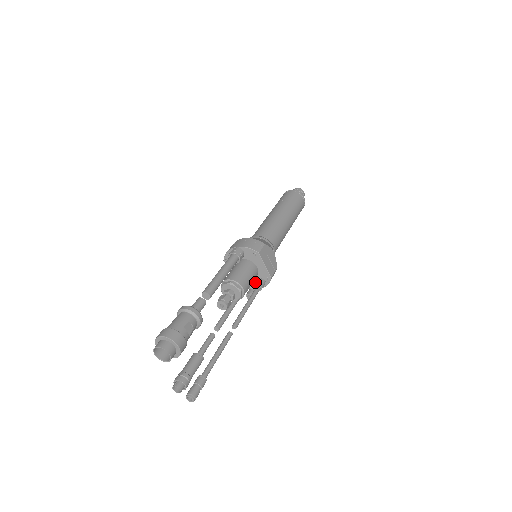
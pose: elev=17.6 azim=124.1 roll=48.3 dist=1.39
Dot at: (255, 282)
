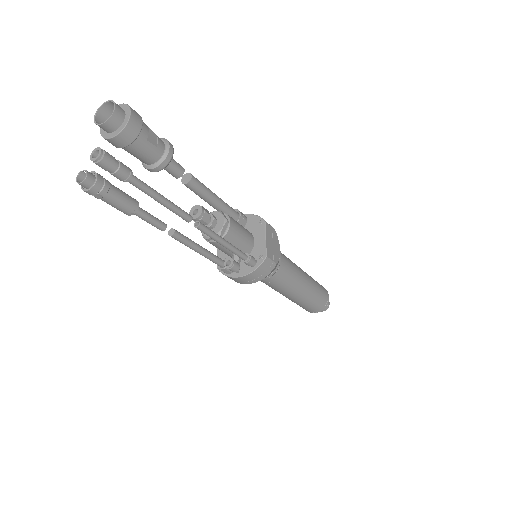
Dot at: (243, 264)
